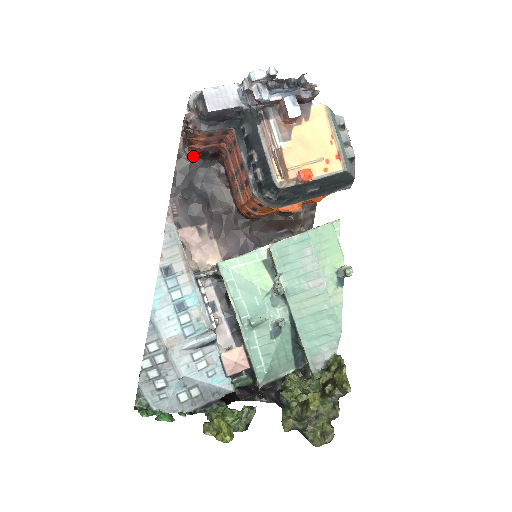
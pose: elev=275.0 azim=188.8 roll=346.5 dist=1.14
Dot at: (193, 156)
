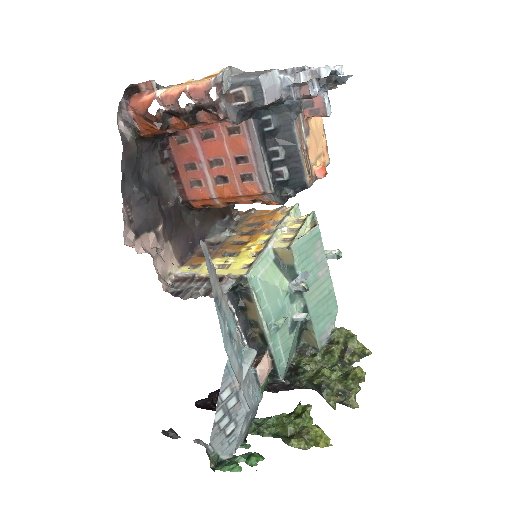
Dot at: (139, 138)
